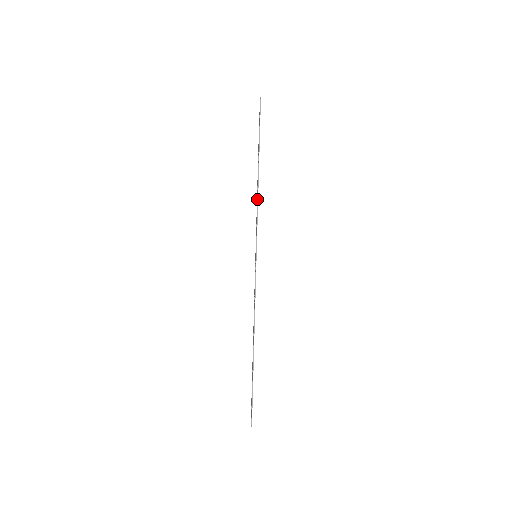
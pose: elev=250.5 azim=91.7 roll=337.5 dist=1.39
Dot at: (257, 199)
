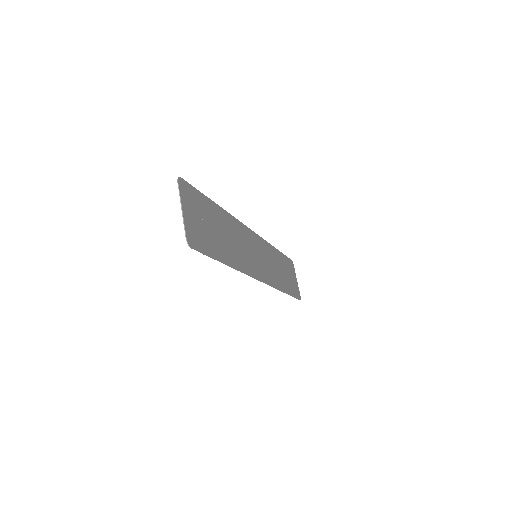
Dot at: (241, 272)
